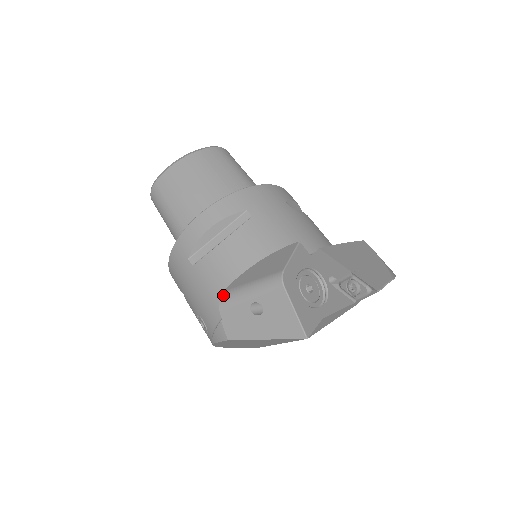
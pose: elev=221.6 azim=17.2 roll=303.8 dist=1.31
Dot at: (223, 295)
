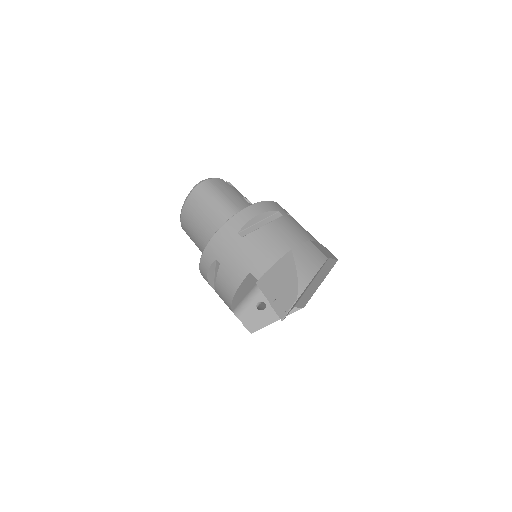
Dot at: (235, 312)
